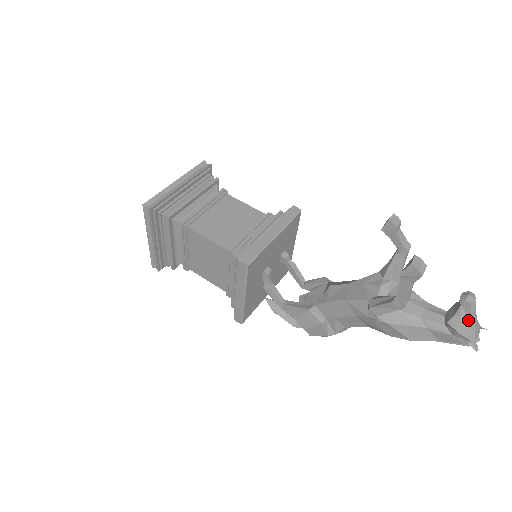
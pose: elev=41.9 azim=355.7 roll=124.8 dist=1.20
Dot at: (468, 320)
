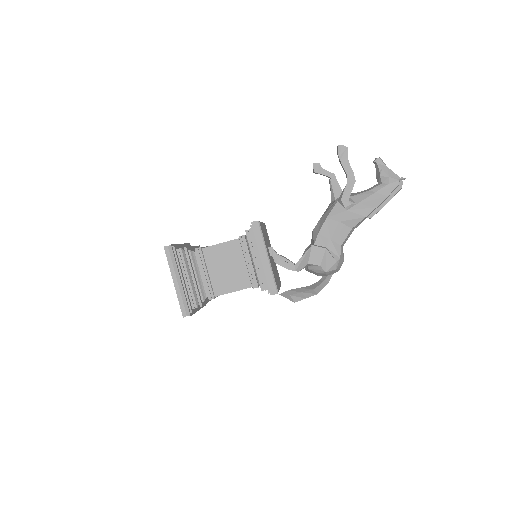
Dot at: (387, 168)
